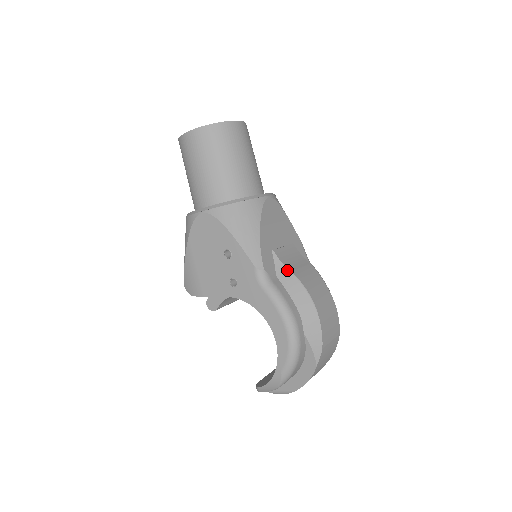
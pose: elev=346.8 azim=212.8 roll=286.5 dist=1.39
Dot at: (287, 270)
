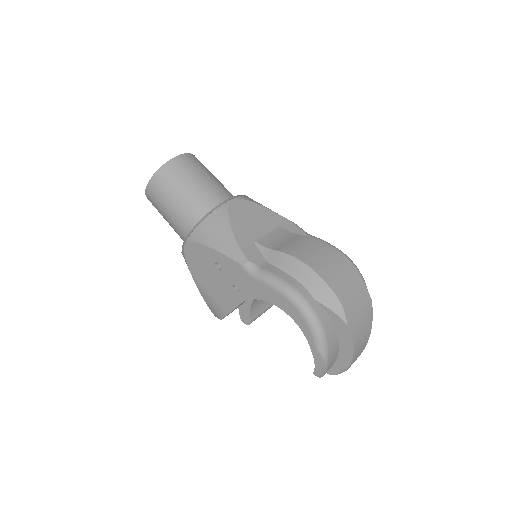
Dot at: (273, 251)
